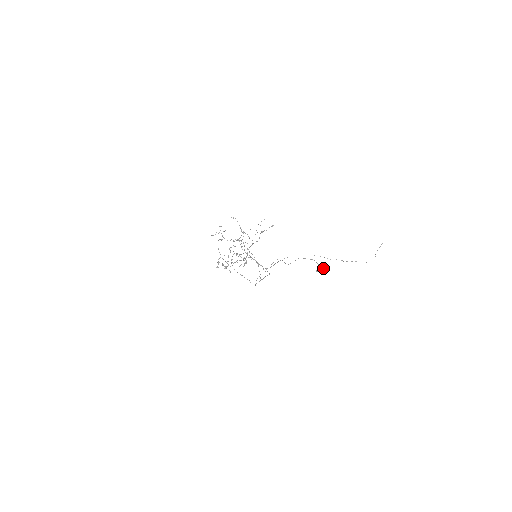
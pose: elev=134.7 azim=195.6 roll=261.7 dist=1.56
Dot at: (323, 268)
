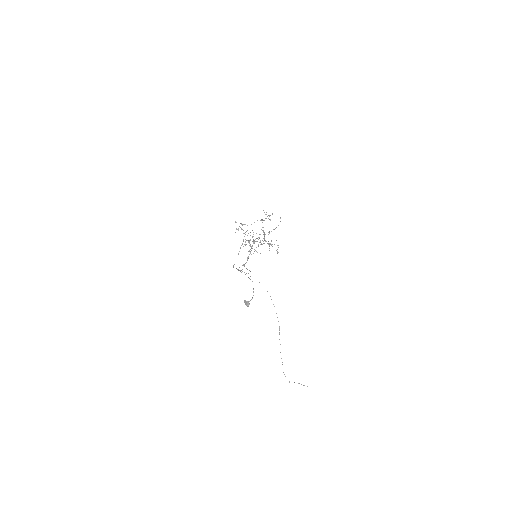
Dot at: occluded
